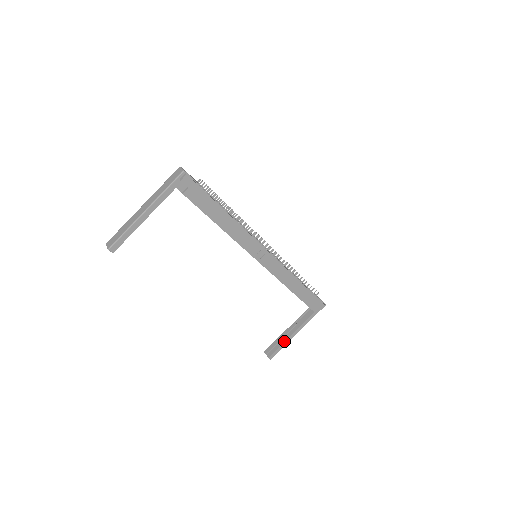
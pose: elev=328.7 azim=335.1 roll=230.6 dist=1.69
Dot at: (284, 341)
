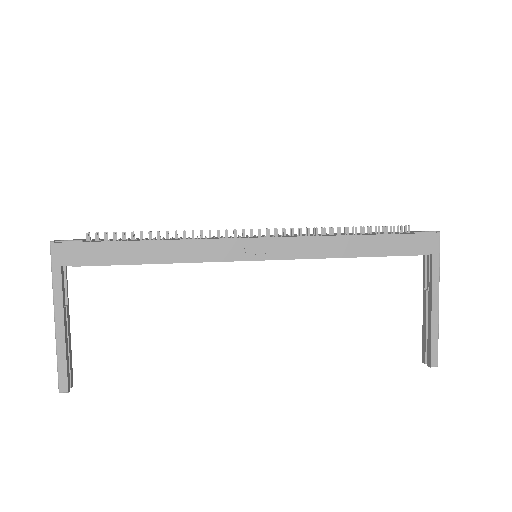
Dot at: (429, 328)
